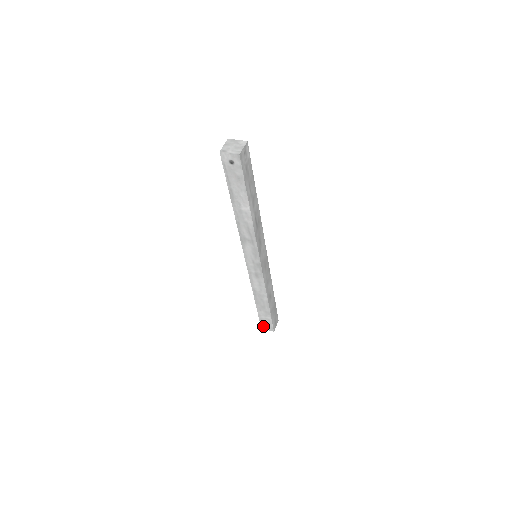
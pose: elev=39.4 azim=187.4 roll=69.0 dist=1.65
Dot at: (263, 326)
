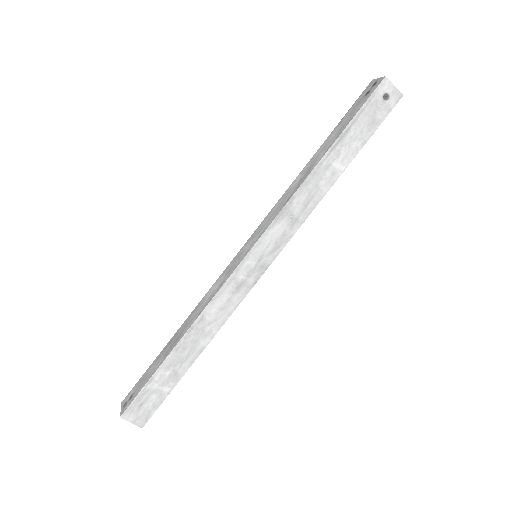
Dot at: (130, 411)
